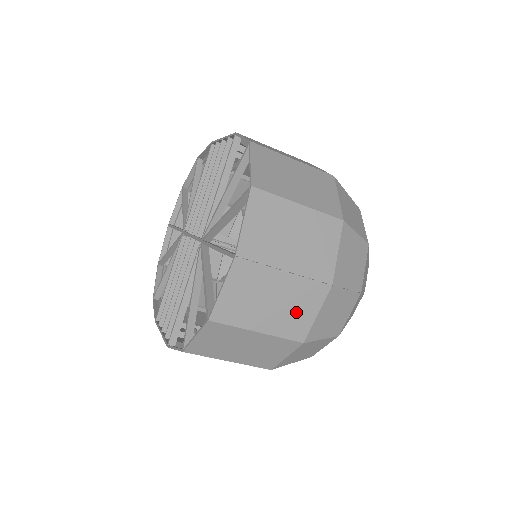
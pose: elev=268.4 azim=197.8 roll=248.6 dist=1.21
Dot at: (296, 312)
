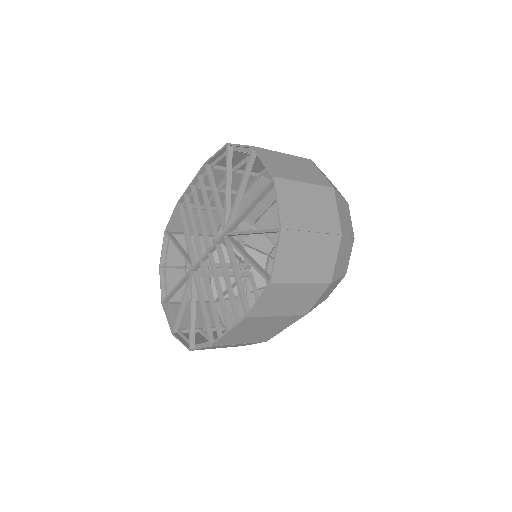
Dot at: (326, 212)
